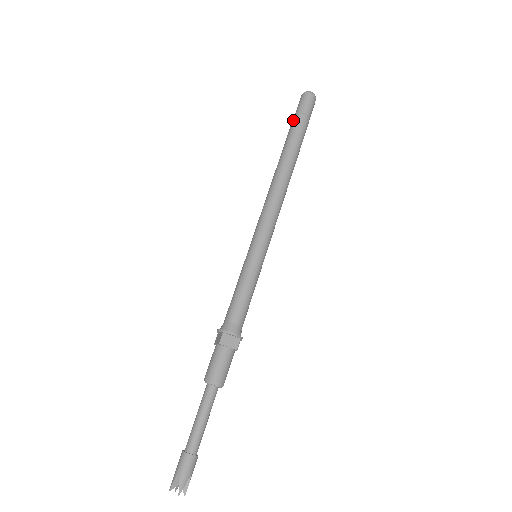
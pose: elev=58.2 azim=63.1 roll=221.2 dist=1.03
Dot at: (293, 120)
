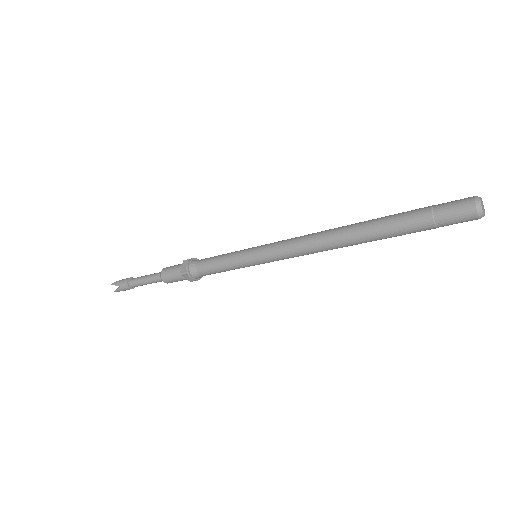
Dot at: (420, 215)
